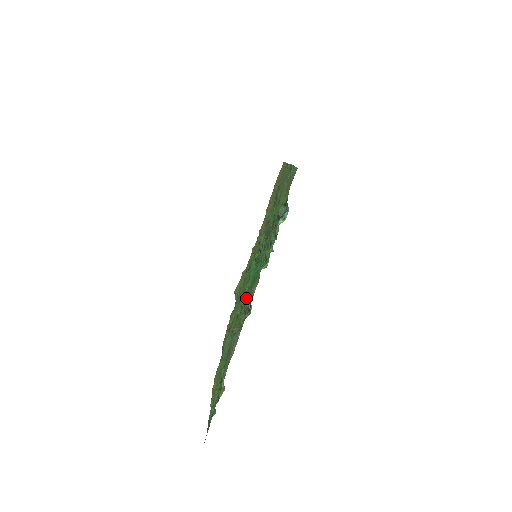
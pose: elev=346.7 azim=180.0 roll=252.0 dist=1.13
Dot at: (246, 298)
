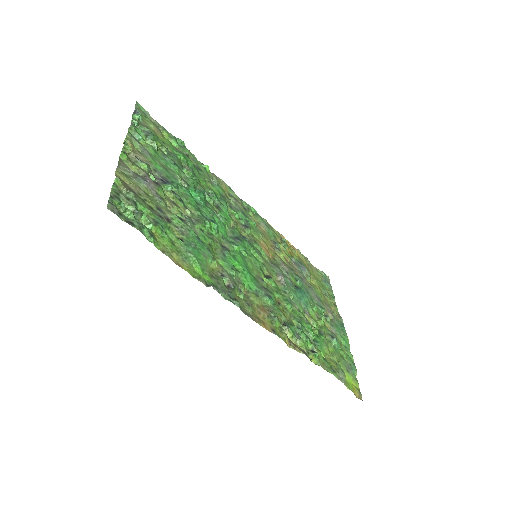
Dot at: (186, 206)
